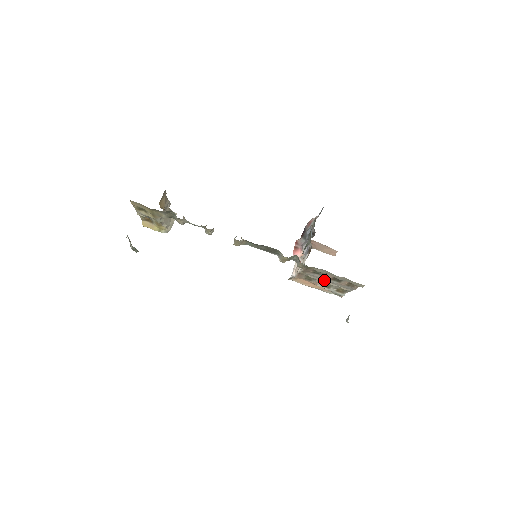
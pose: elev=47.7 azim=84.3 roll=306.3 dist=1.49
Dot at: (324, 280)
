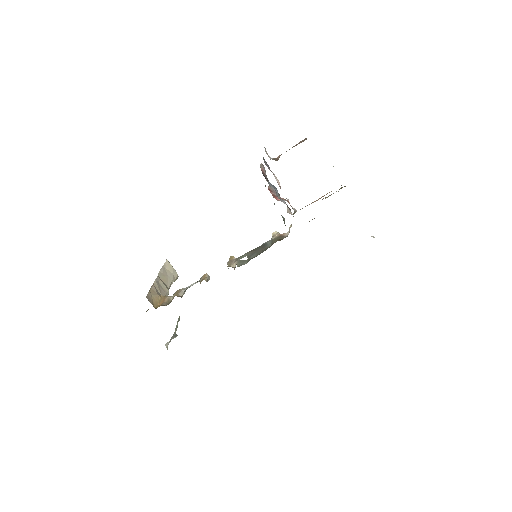
Dot at: occluded
